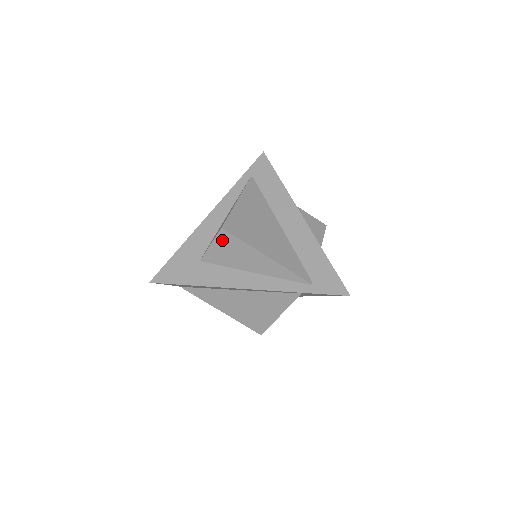
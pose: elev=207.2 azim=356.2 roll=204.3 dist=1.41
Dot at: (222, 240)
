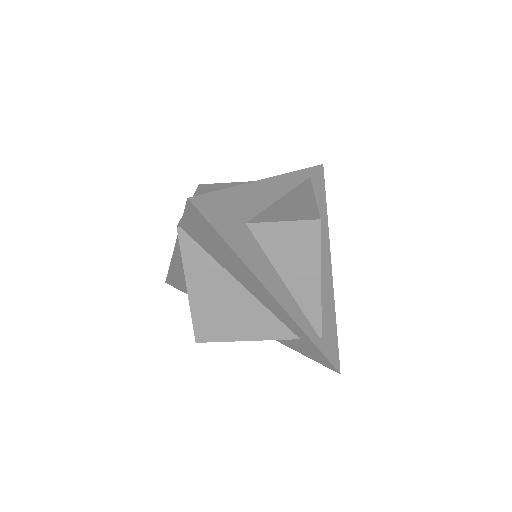
Dot at: (303, 229)
